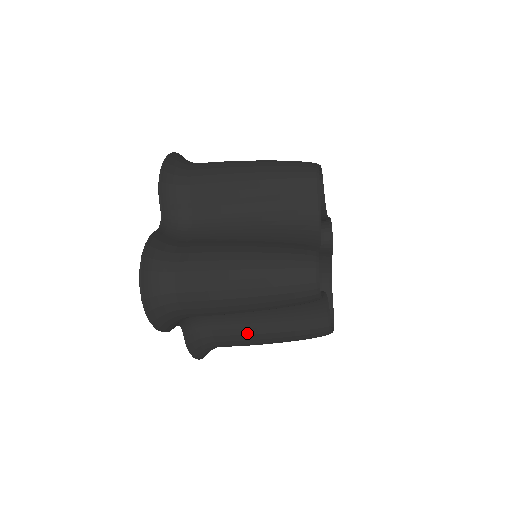
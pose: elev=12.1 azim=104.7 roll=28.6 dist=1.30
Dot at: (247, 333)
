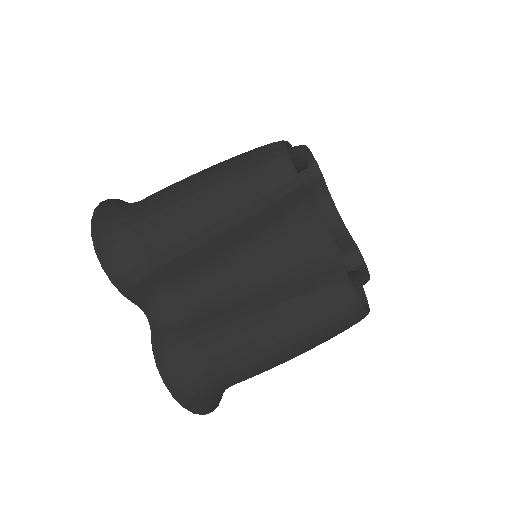
Dot at: (235, 319)
